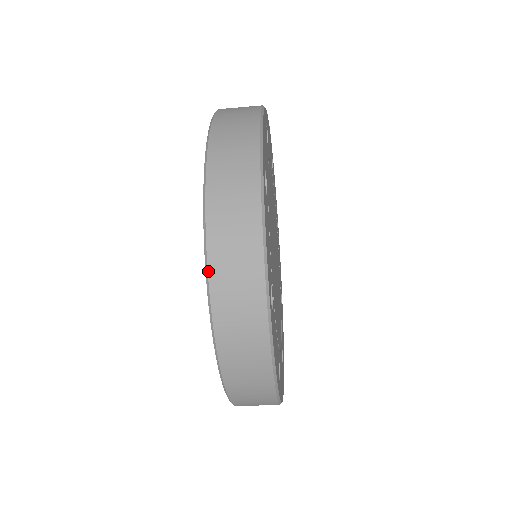
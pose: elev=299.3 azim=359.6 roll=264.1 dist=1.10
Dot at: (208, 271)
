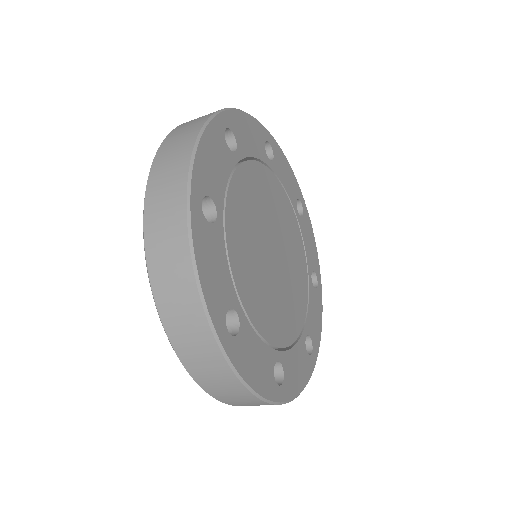
Dot at: (159, 314)
